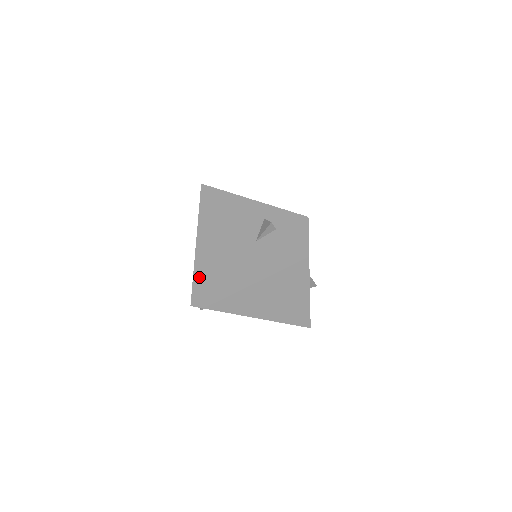
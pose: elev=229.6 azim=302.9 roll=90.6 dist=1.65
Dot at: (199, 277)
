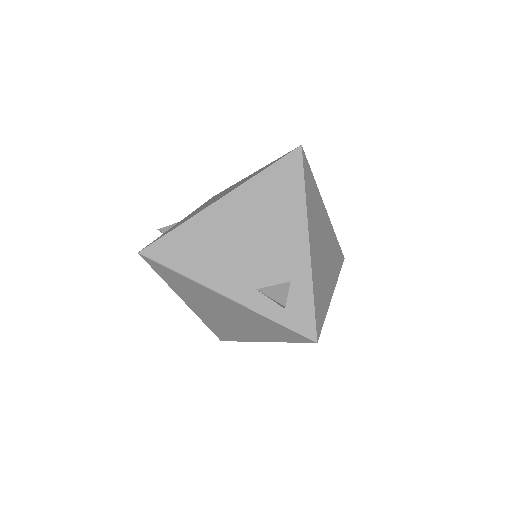
Dot at: (177, 239)
